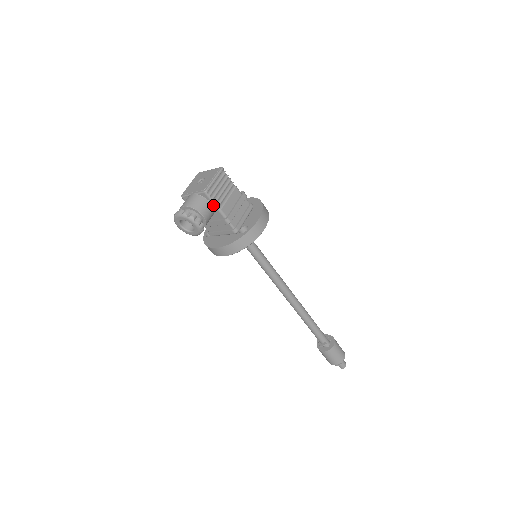
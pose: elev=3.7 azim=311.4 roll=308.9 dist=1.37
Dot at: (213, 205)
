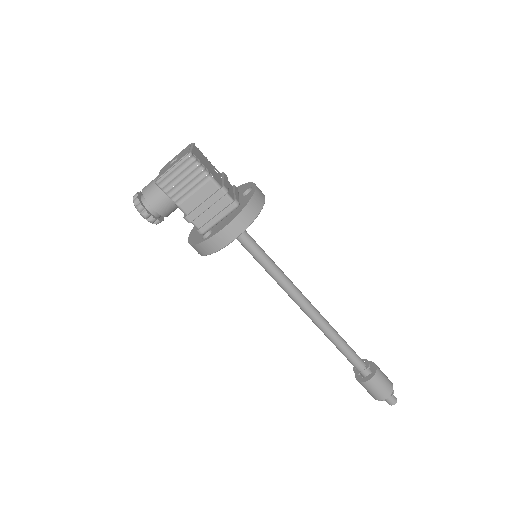
Dot at: (170, 198)
